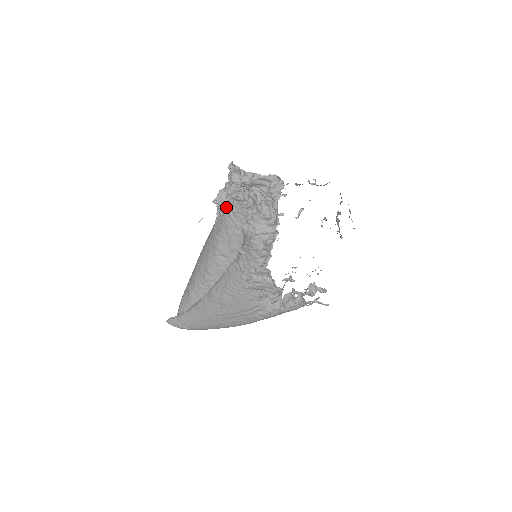
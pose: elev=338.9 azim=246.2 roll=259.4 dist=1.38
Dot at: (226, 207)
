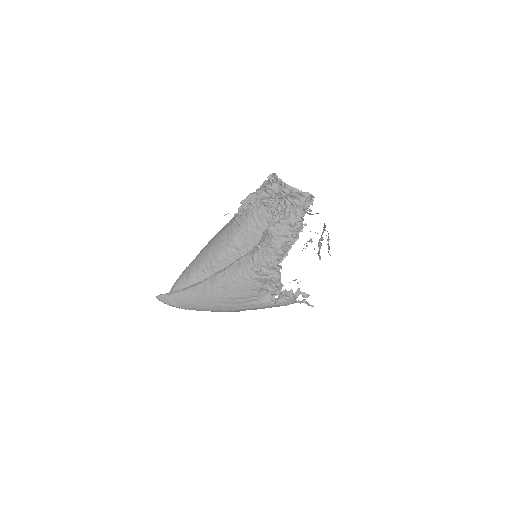
Dot at: (251, 209)
